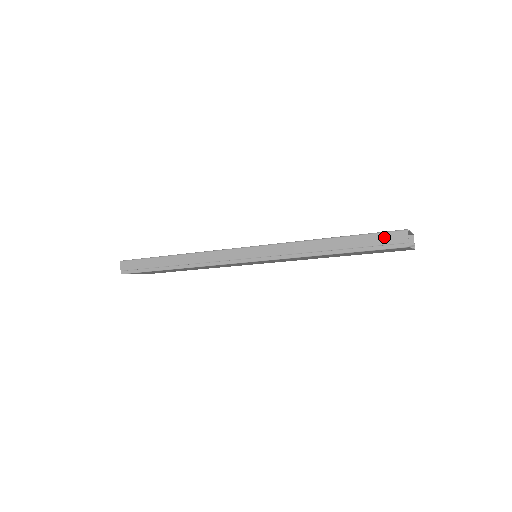
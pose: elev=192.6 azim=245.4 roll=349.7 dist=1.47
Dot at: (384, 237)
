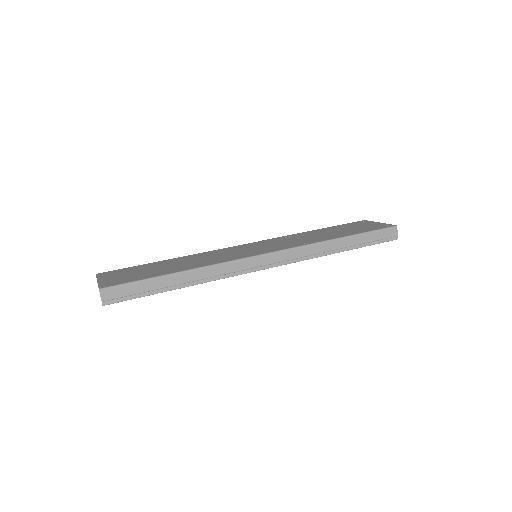
Dot at: (383, 233)
